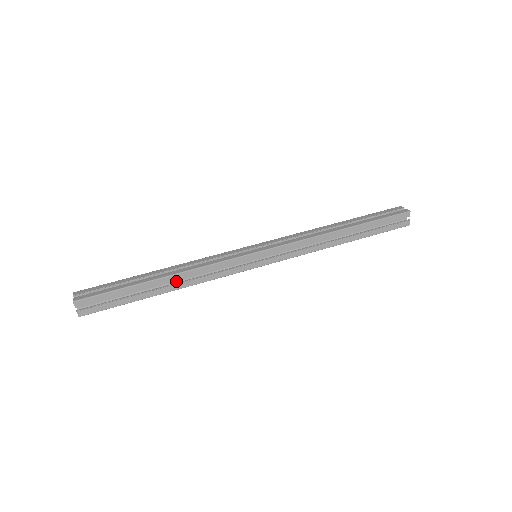
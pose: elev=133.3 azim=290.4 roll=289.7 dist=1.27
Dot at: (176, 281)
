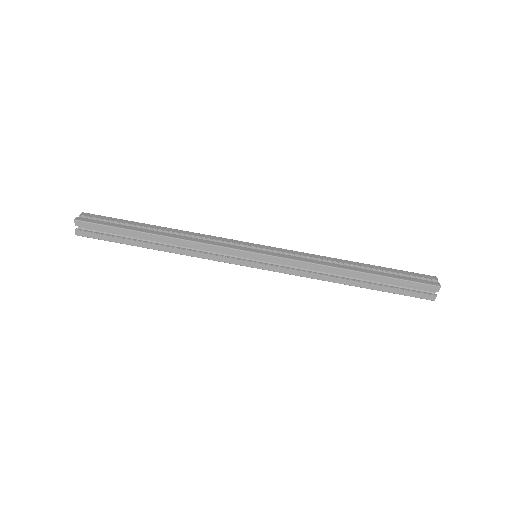
Dot at: occluded
